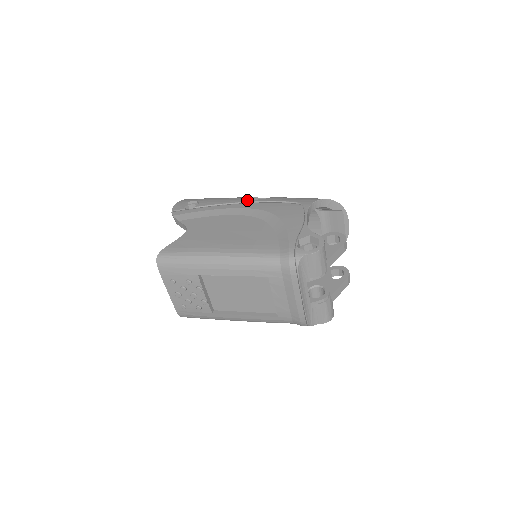
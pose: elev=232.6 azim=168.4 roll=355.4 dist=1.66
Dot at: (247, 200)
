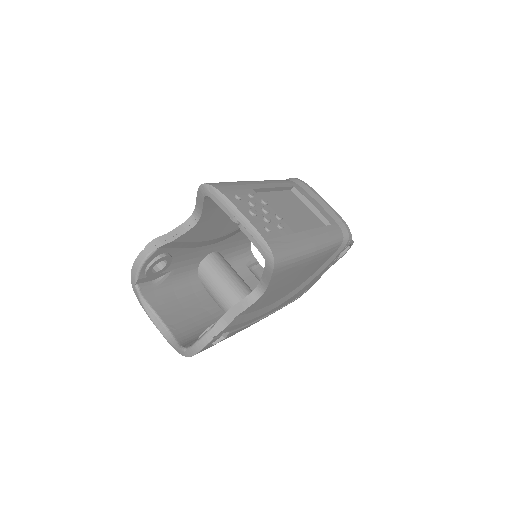
Dot at: occluded
